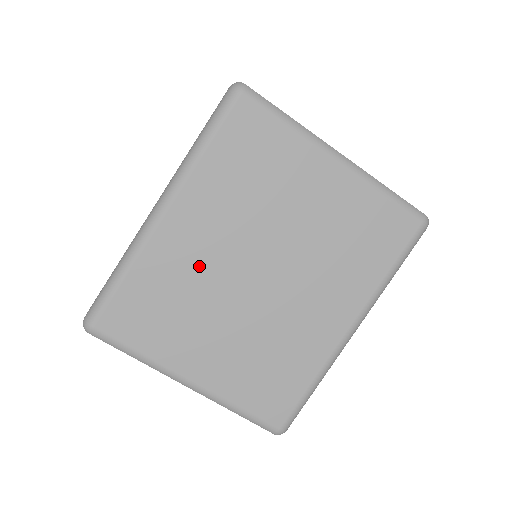
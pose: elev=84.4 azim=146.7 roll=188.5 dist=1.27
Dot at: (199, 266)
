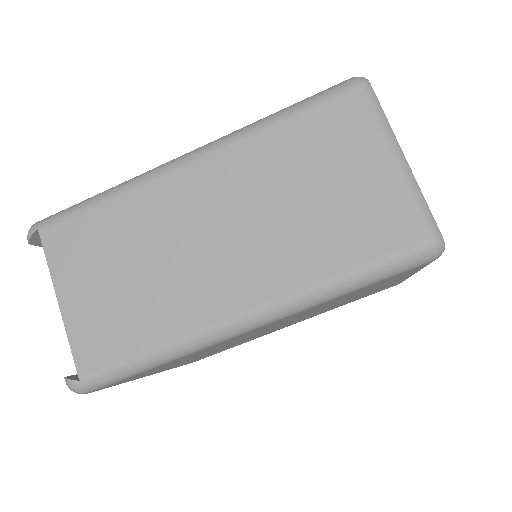
Dot at: (235, 340)
